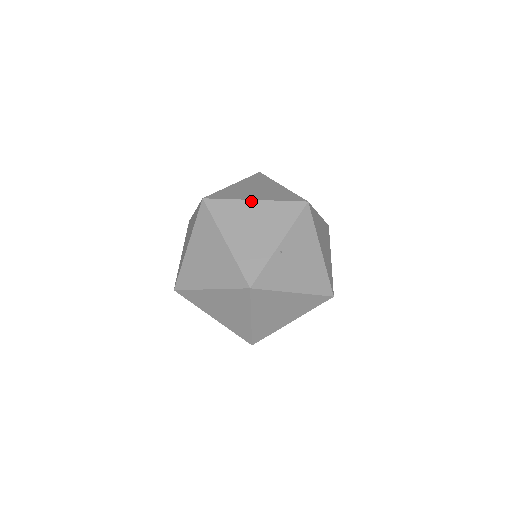
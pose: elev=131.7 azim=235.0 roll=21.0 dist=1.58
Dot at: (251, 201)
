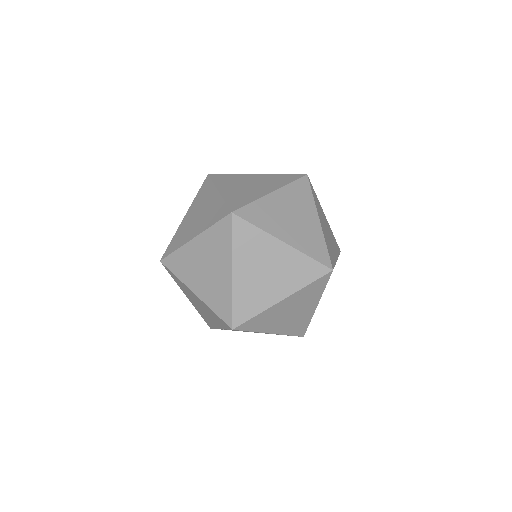
Dot at: (192, 292)
